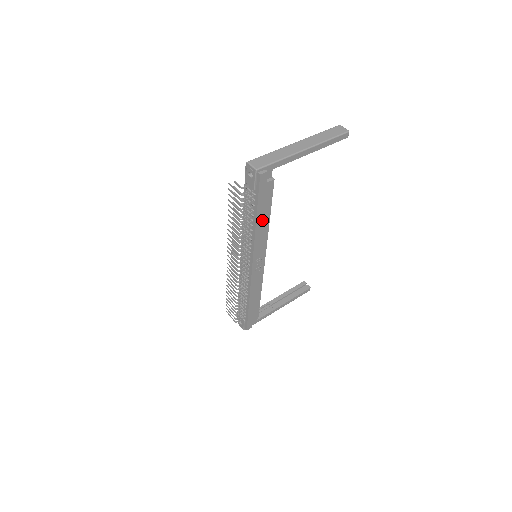
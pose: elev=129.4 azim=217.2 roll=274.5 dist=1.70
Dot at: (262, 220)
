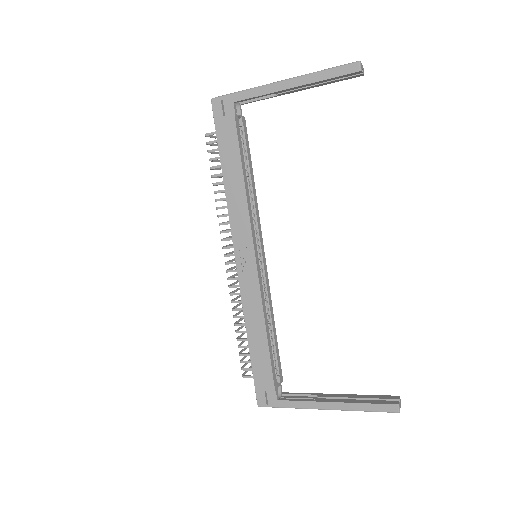
Dot at: (232, 176)
